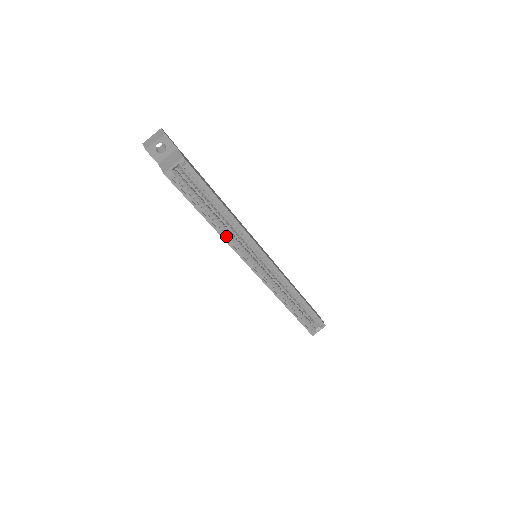
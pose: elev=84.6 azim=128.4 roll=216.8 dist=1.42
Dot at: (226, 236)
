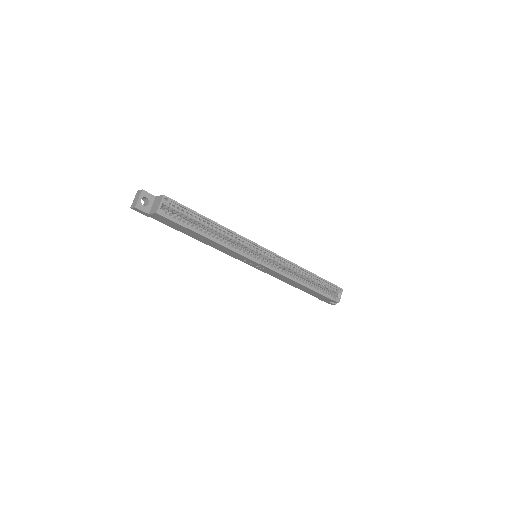
Dot at: (225, 244)
